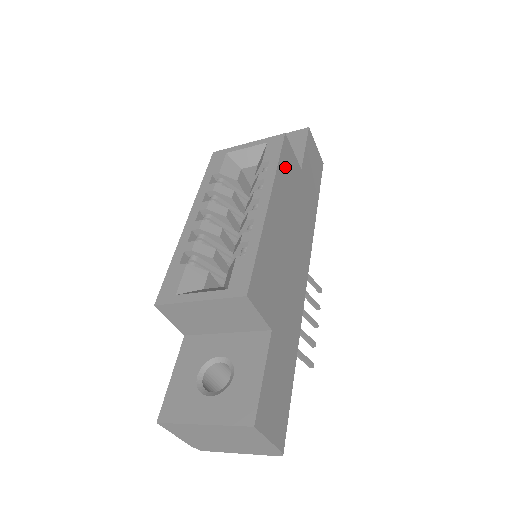
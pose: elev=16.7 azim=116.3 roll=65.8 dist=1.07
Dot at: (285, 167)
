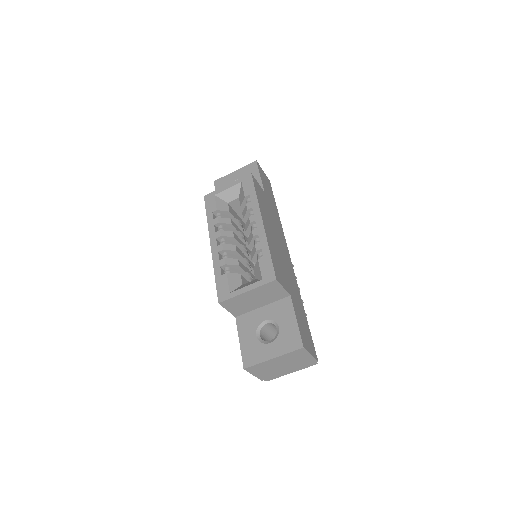
Dot at: (259, 195)
